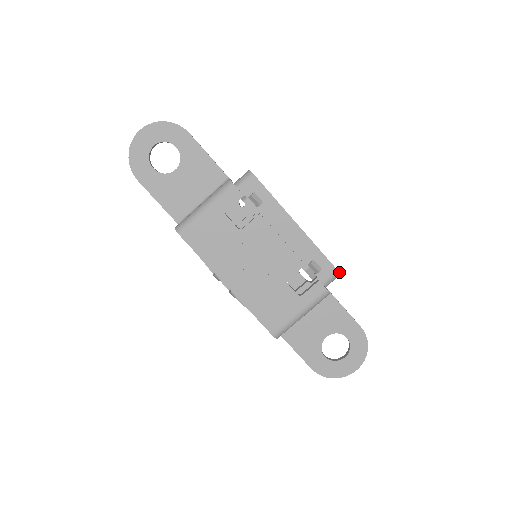
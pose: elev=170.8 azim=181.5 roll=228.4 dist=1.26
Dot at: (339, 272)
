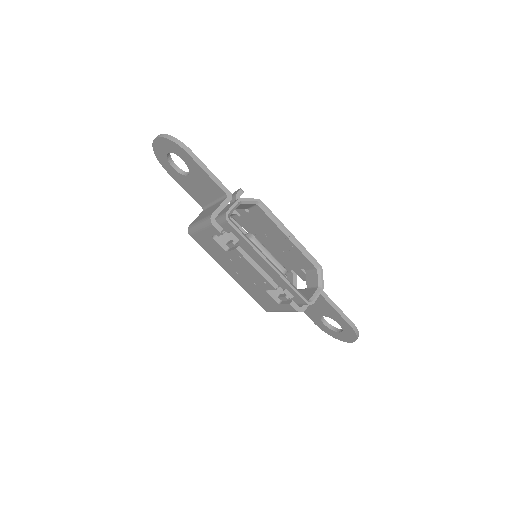
Dot at: (309, 304)
